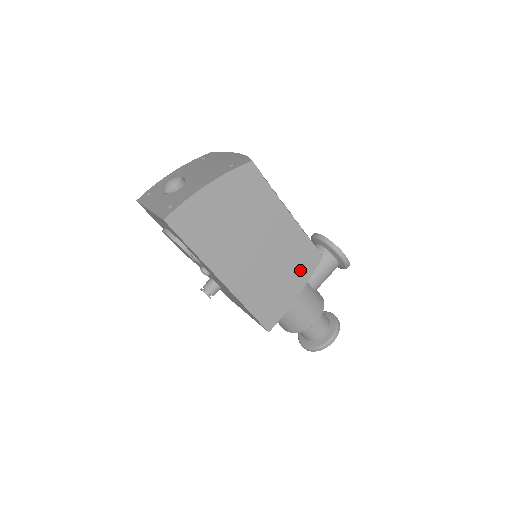
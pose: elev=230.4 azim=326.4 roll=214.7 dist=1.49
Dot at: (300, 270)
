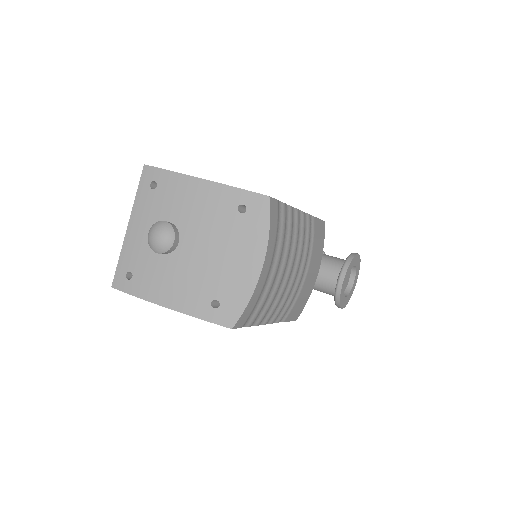
Dot at: occluded
